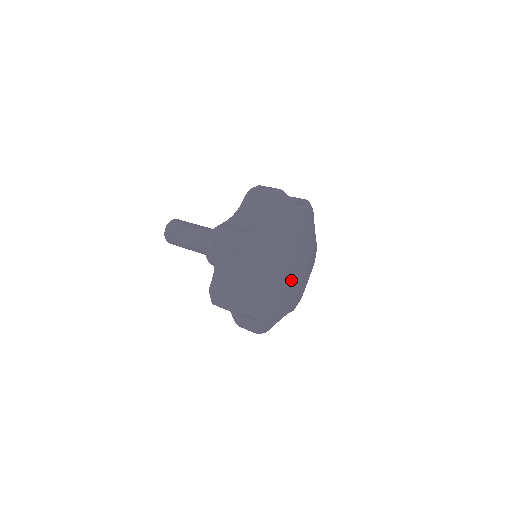
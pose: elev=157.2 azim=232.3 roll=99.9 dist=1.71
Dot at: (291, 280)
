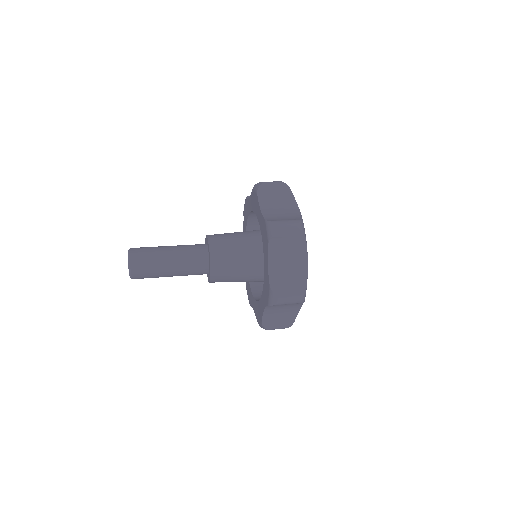
Dot at: occluded
